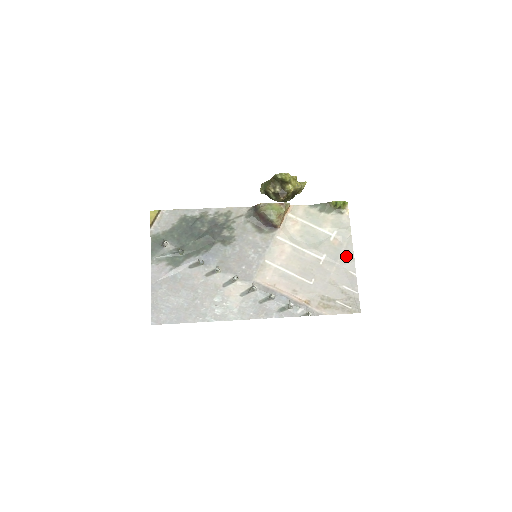
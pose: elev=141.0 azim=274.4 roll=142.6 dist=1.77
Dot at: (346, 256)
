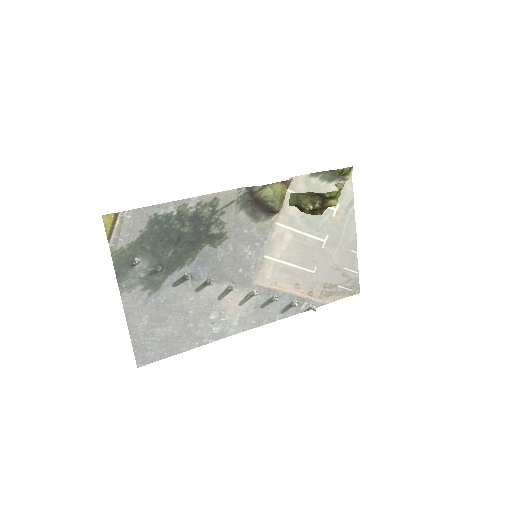
Dot at: (348, 233)
